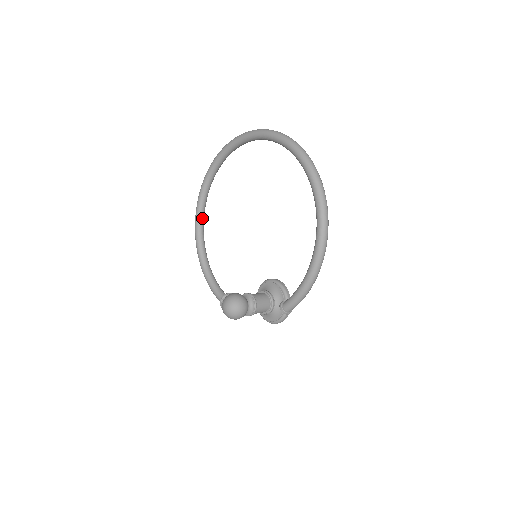
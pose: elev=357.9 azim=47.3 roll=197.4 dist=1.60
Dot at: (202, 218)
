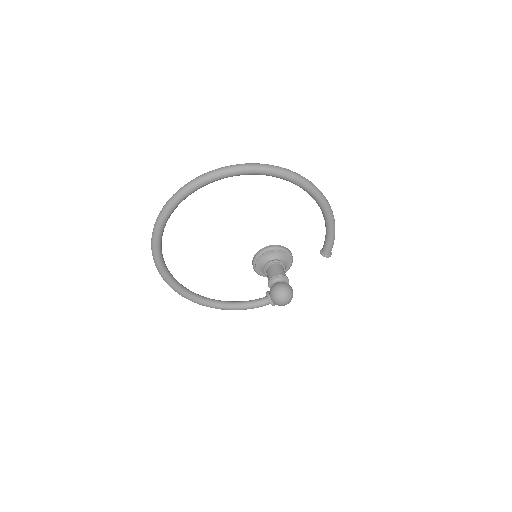
Dot at: (185, 288)
